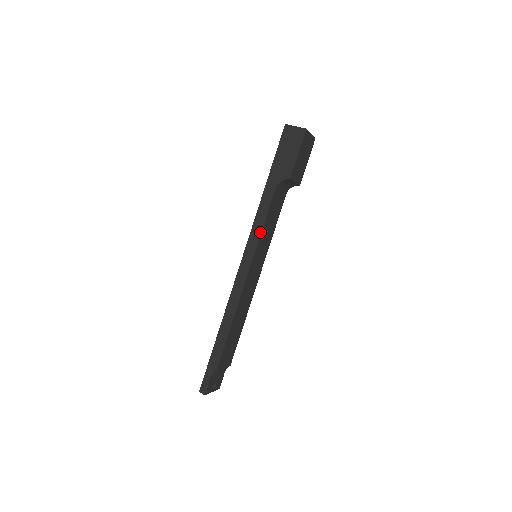
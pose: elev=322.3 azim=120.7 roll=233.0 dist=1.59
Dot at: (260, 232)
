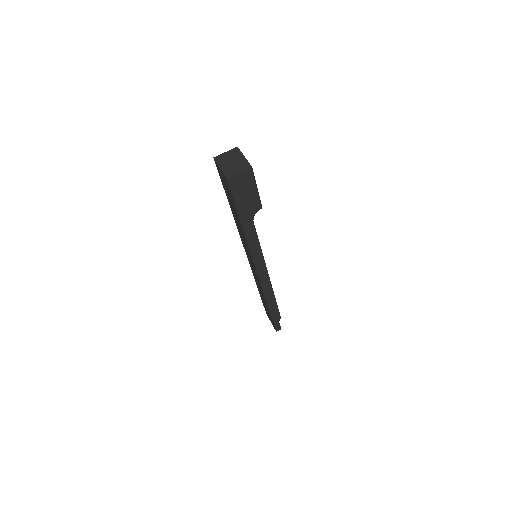
Dot at: (261, 251)
